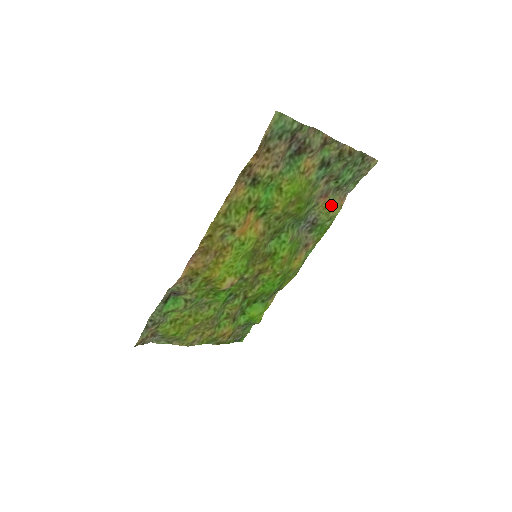
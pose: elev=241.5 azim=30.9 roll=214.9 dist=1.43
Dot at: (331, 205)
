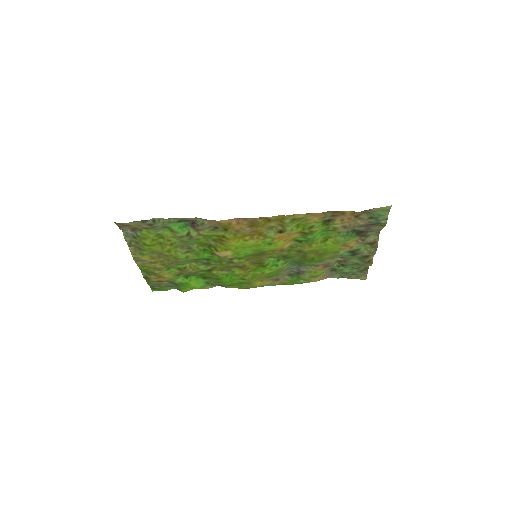
Dot at: (319, 274)
